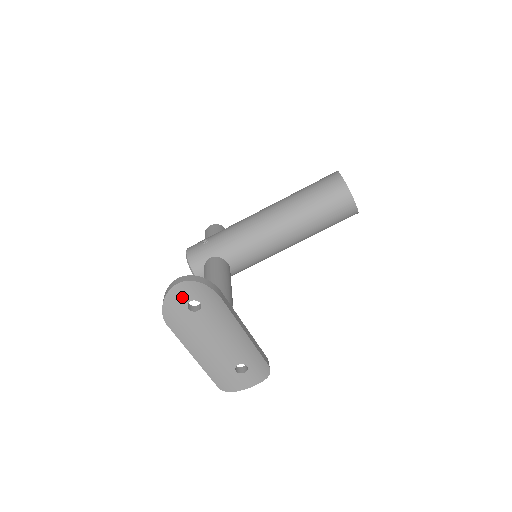
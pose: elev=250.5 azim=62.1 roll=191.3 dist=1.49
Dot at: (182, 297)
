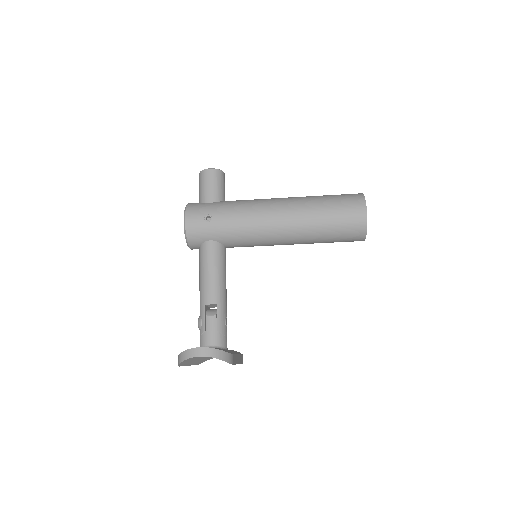
Dot at: occluded
